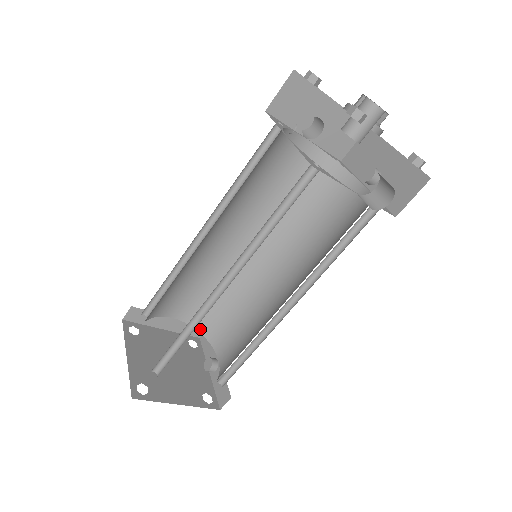
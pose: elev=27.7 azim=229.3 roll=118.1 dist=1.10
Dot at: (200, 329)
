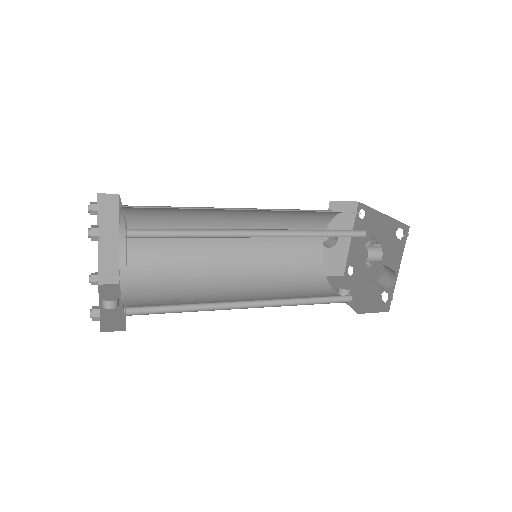
Dot at: (124, 273)
